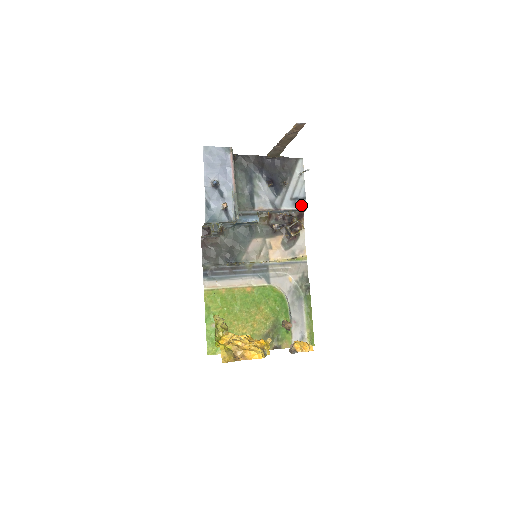
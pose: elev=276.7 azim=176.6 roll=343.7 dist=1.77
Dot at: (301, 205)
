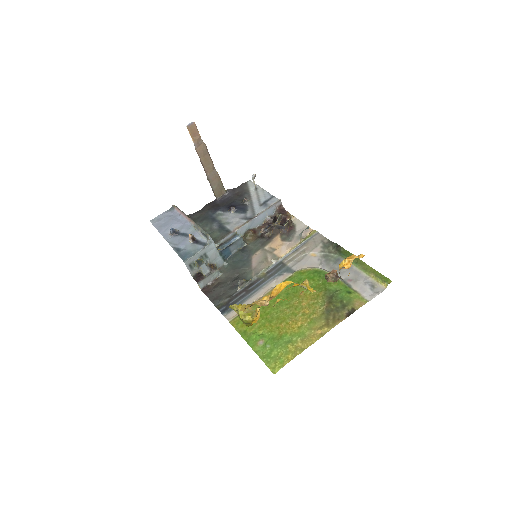
Dot at: (273, 202)
